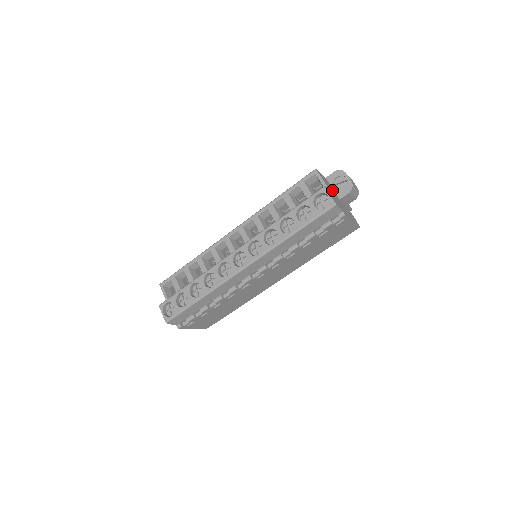
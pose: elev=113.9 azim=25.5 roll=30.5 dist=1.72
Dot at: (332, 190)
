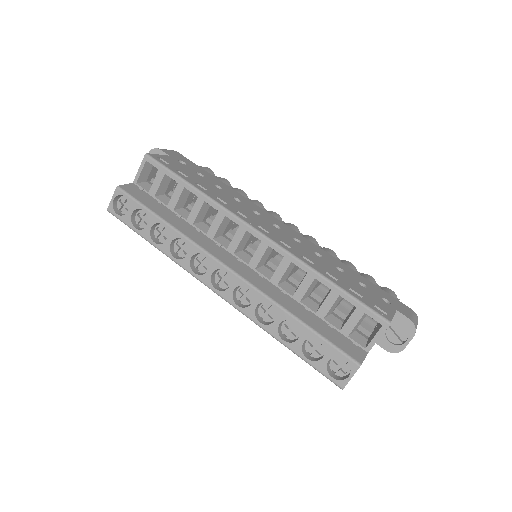
Dot at: occluded
